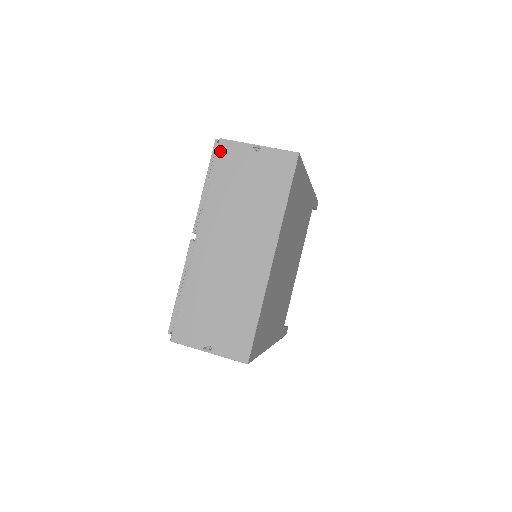
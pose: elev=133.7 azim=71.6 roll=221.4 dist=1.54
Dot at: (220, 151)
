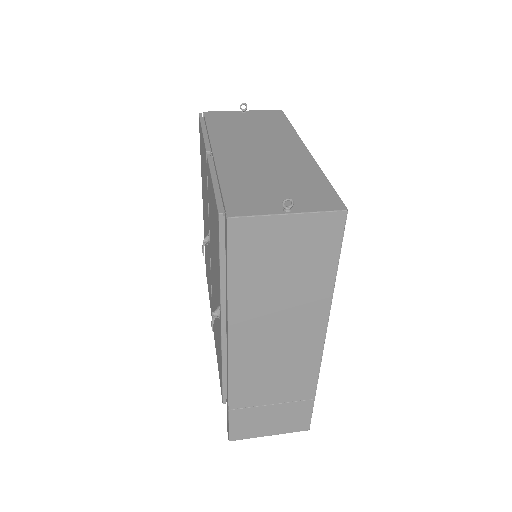
Dot at: (208, 116)
